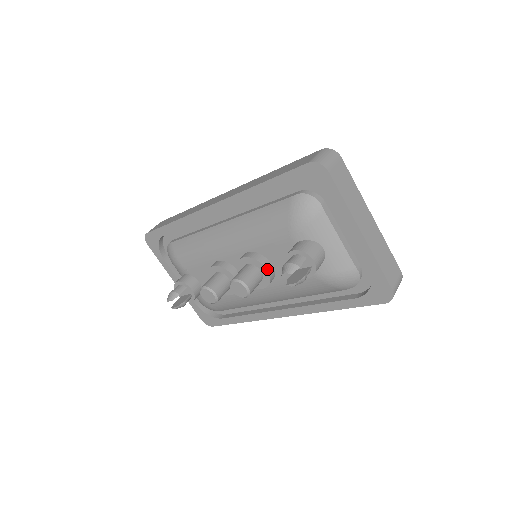
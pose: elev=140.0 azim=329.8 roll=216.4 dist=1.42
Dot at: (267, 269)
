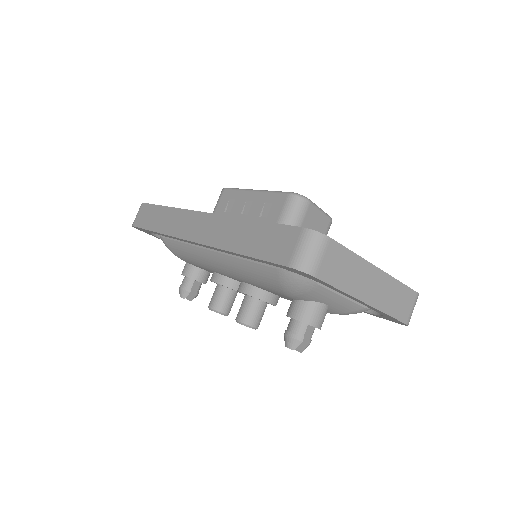
Dot at: (270, 303)
